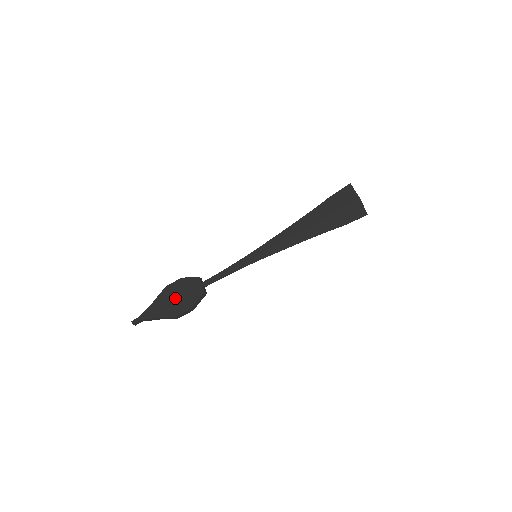
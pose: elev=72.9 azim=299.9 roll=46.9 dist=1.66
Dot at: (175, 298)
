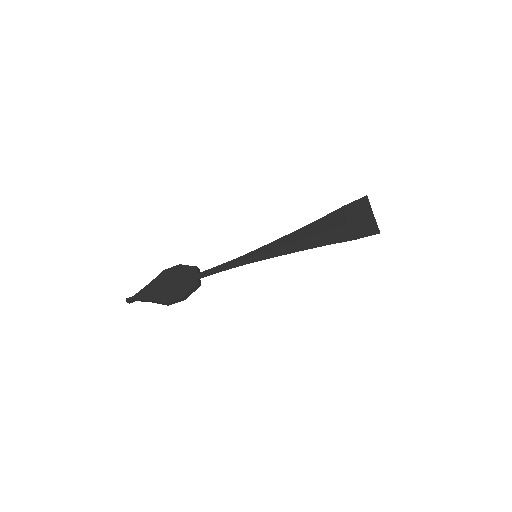
Dot at: (170, 284)
